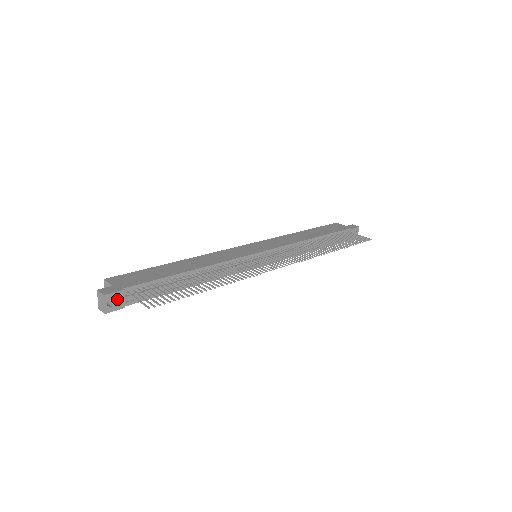
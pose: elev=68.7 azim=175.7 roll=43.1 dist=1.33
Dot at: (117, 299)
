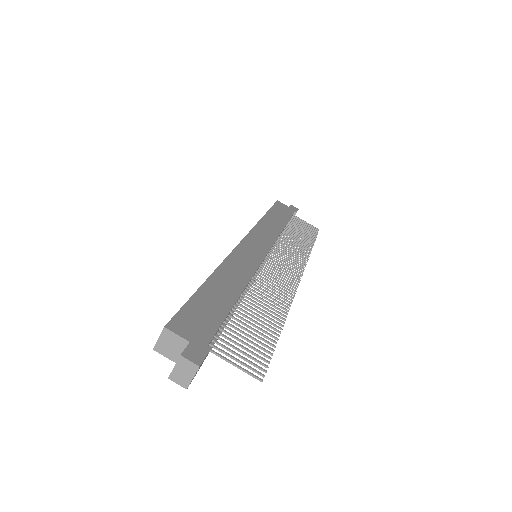
Dot at: (201, 364)
